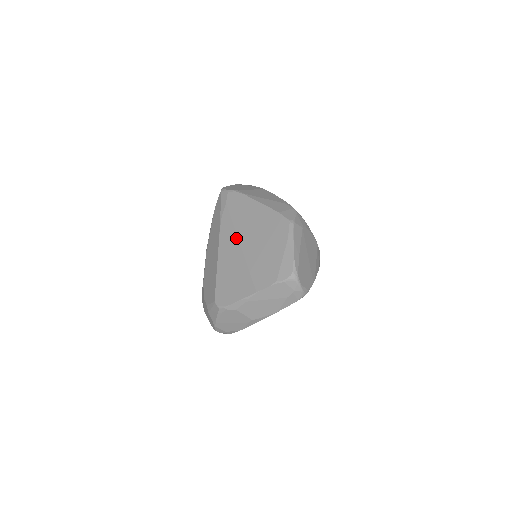
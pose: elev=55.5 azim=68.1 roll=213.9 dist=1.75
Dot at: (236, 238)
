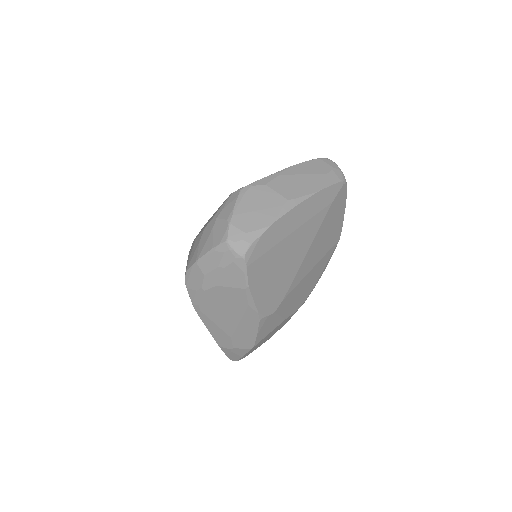
Dot at: occluded
